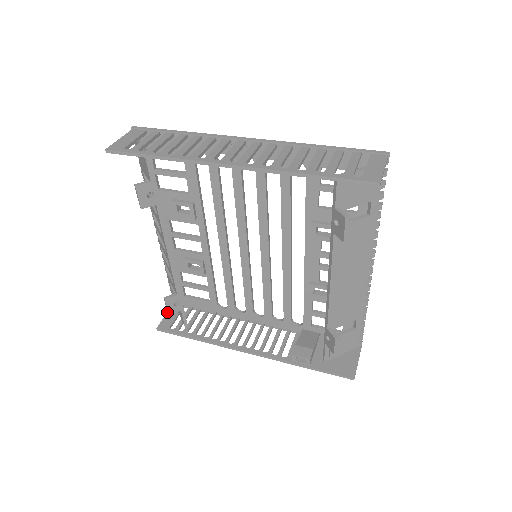
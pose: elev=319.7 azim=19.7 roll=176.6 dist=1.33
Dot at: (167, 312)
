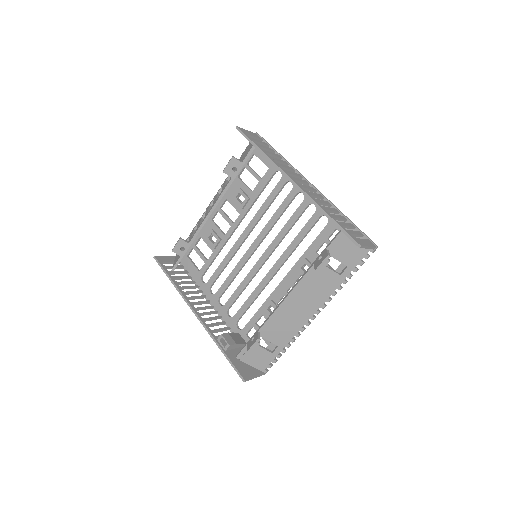
Dot at: occluded
